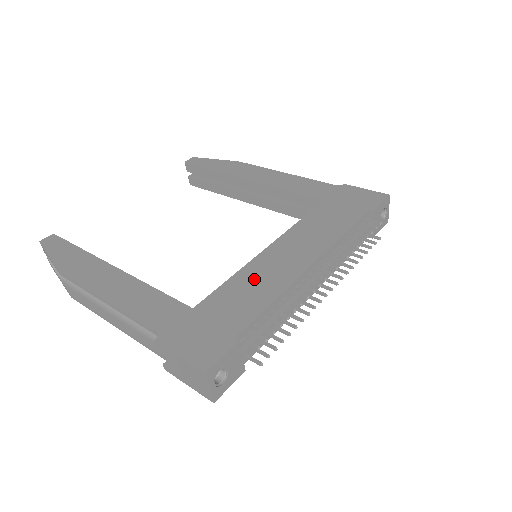
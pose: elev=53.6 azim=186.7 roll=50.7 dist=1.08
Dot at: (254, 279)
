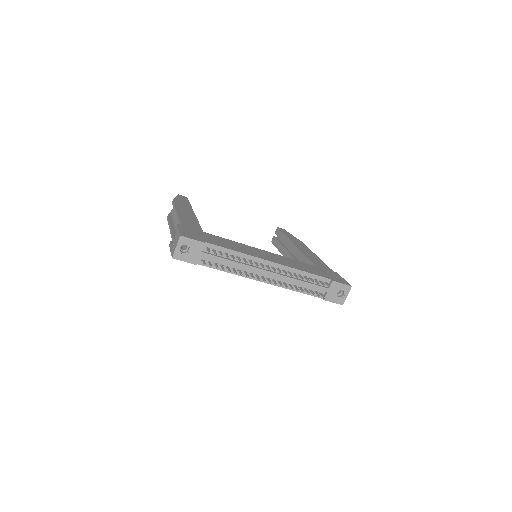
Dot at: (240, 246)
